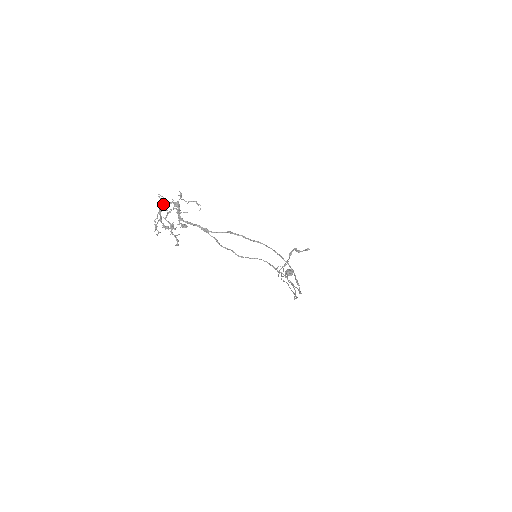
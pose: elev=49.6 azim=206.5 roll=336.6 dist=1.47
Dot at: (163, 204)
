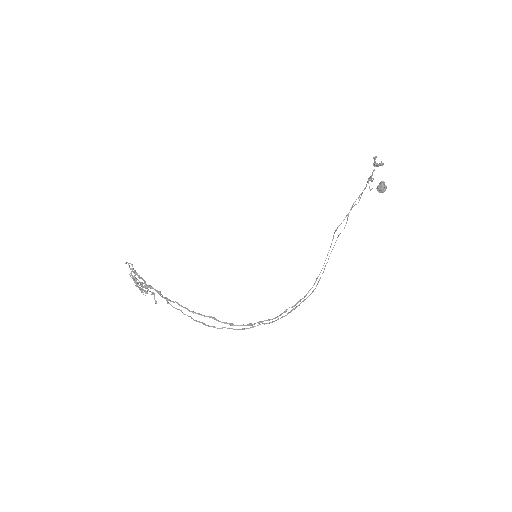
Dot at: (131, 272)
